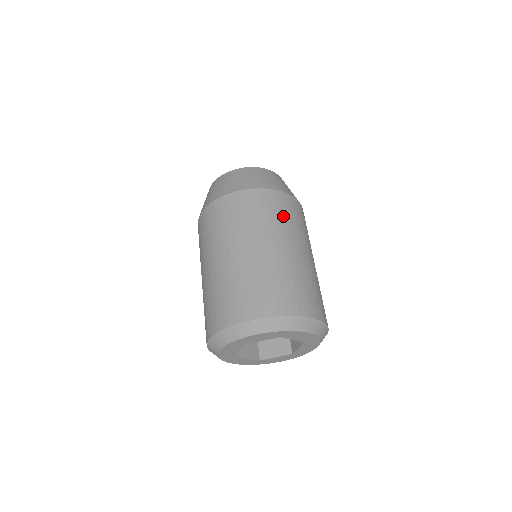
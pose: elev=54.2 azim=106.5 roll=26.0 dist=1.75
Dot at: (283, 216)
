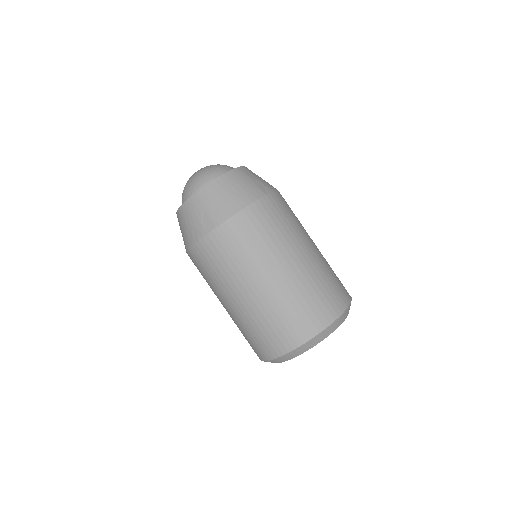
Dot at: (274, 229)
